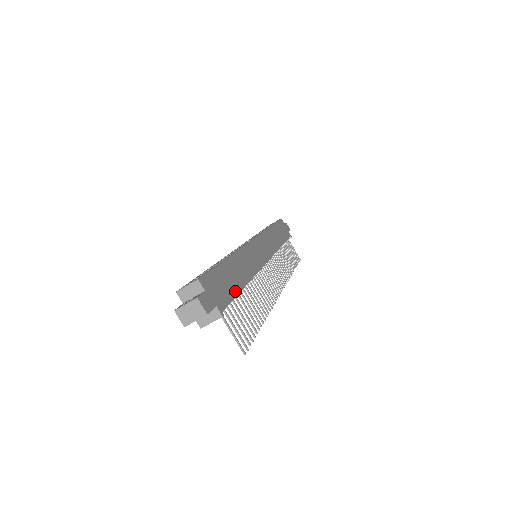
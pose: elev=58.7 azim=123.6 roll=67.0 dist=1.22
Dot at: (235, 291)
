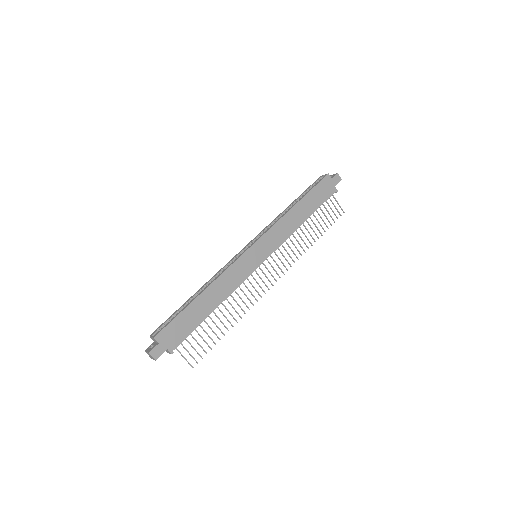
Dot at: (196, 325)
